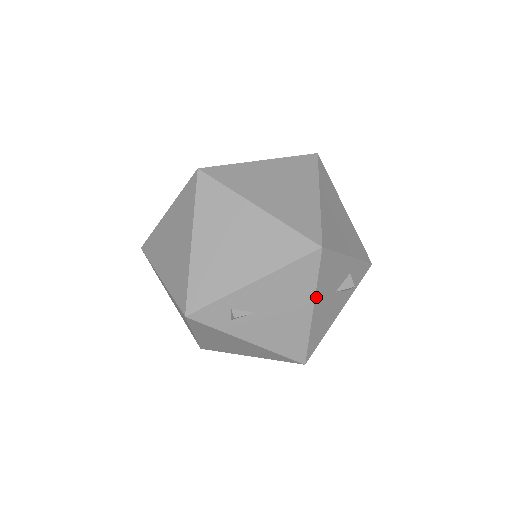
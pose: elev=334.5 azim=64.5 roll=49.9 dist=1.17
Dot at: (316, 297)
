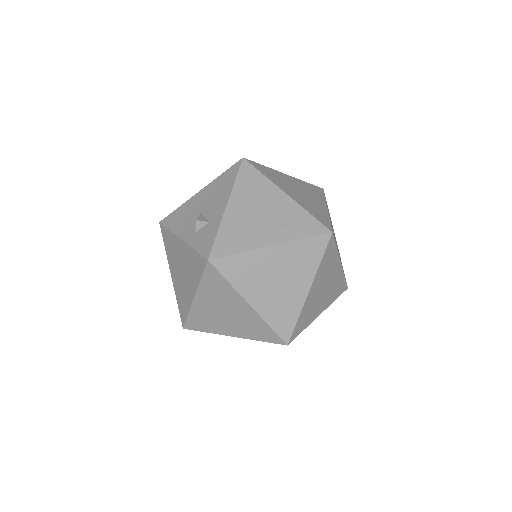
Dot at: occluded
